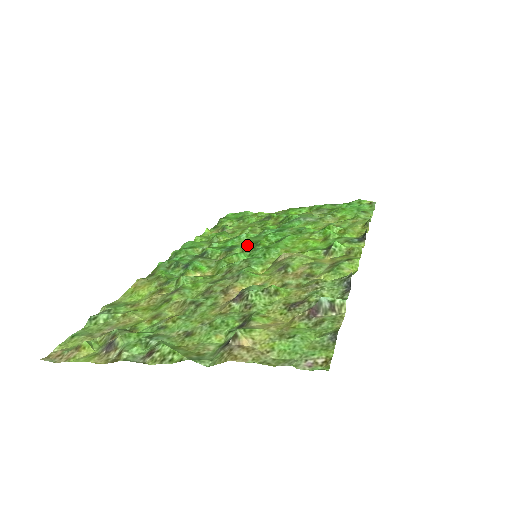
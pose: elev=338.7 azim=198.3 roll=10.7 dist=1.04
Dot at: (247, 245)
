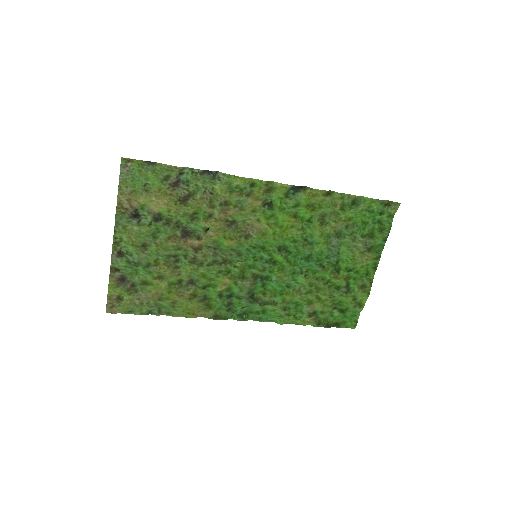
Dot at: (272, 270)
